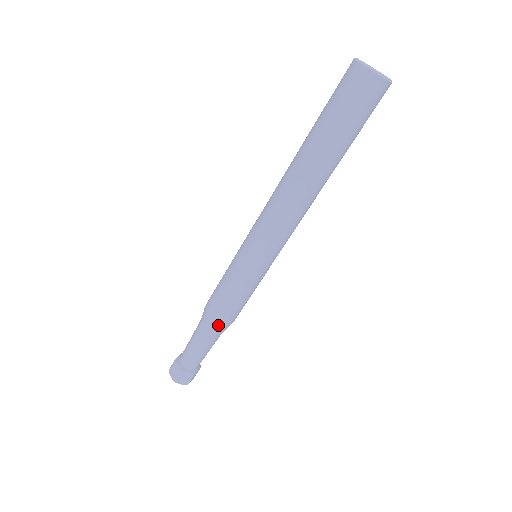
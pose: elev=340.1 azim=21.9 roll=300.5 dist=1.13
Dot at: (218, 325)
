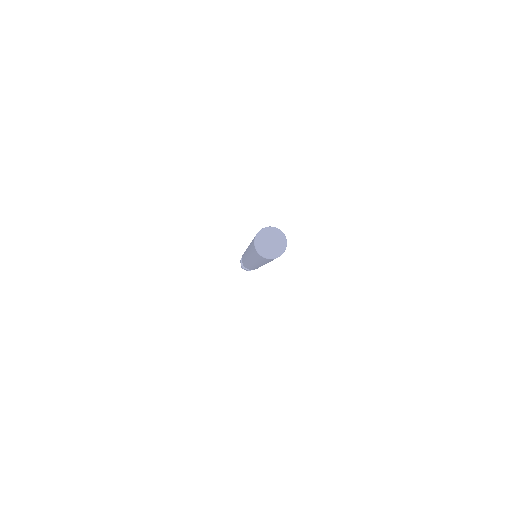
Dot at: occluded
